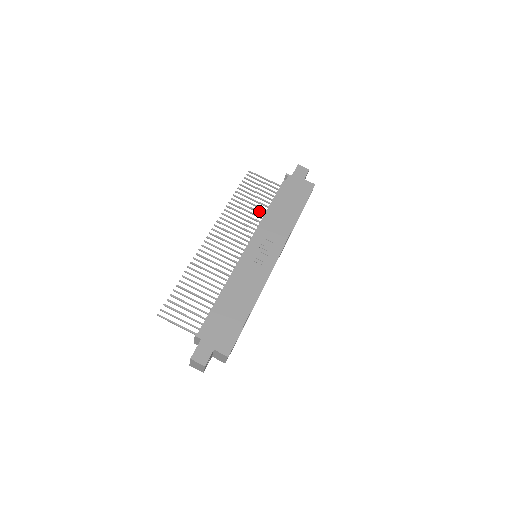
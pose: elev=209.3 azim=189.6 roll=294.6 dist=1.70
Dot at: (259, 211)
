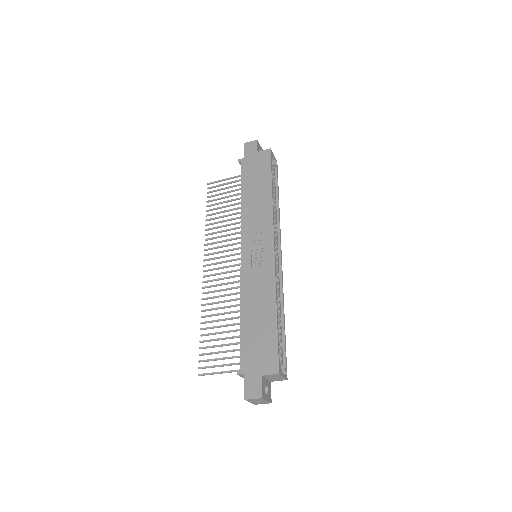
Dot at: (237, 212)
